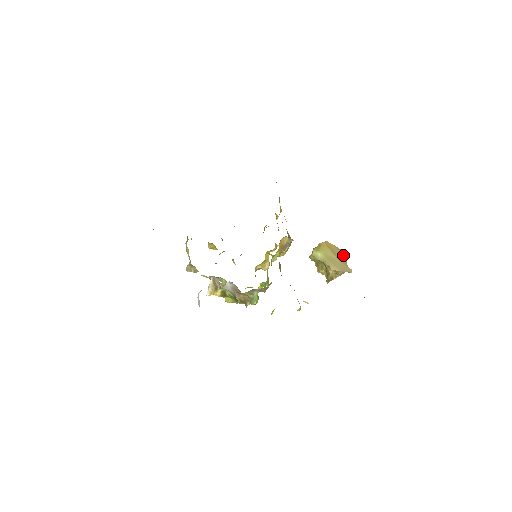
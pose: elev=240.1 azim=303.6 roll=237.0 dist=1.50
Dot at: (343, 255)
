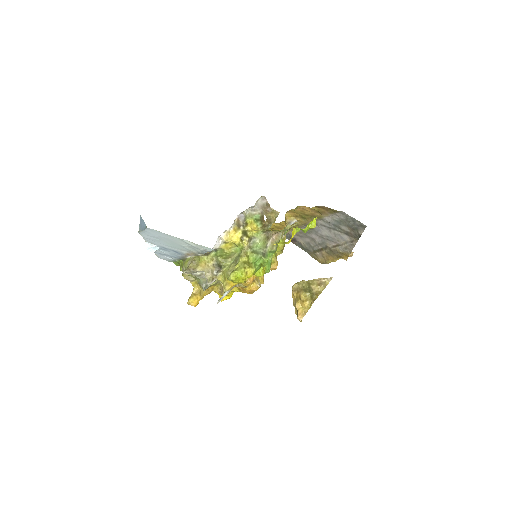
Dot at: occluded
